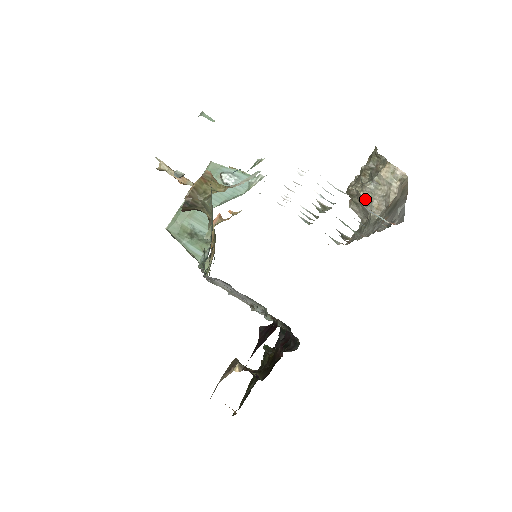
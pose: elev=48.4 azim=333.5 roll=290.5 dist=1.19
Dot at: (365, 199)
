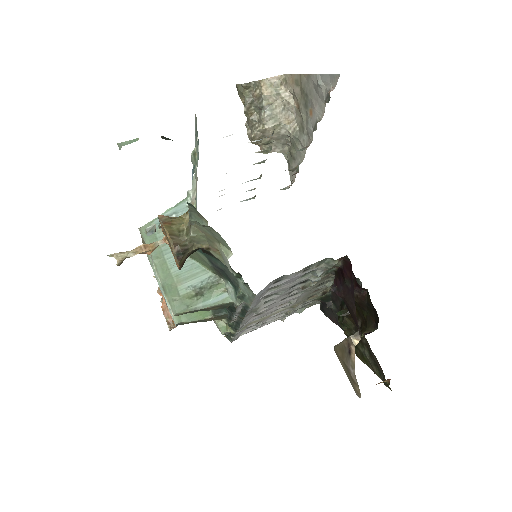
Dot at: (273, 128)
